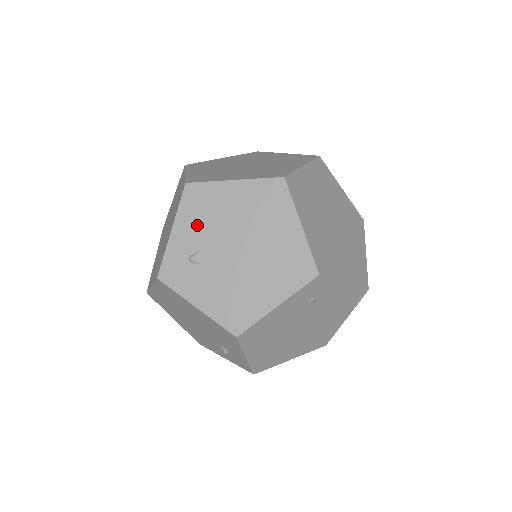
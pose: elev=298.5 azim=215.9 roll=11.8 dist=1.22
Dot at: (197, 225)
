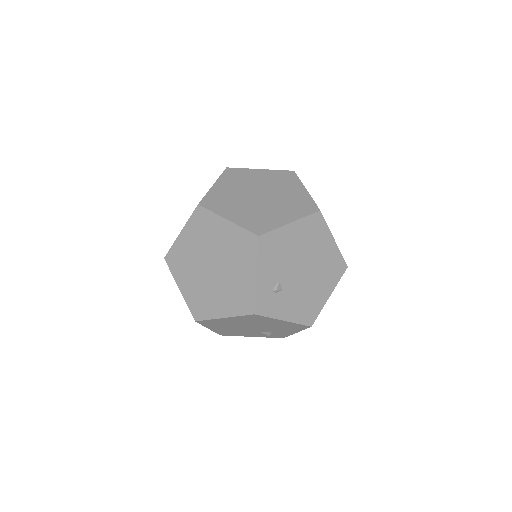
Dot at: (273, 265)
